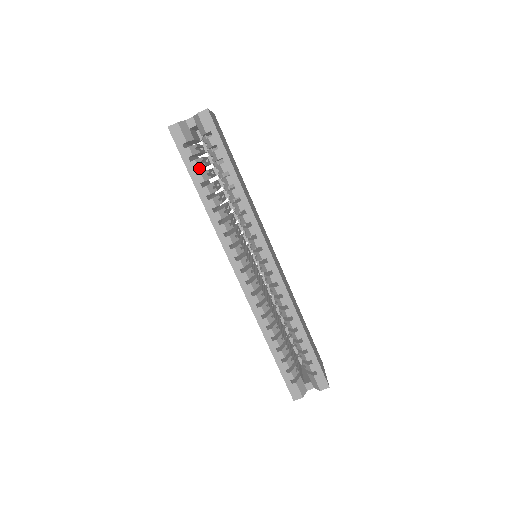
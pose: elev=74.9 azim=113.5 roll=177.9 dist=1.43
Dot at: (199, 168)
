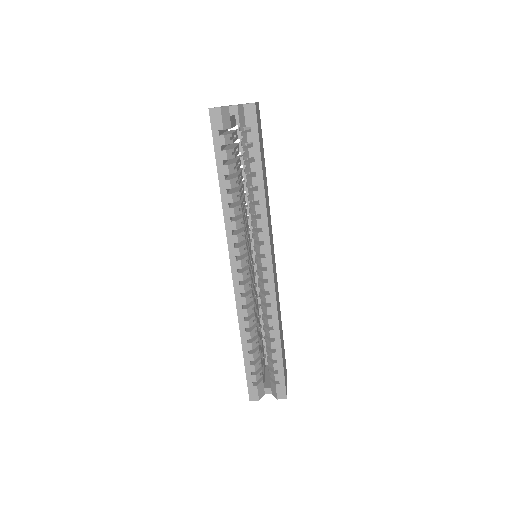
Dot at: occluded
